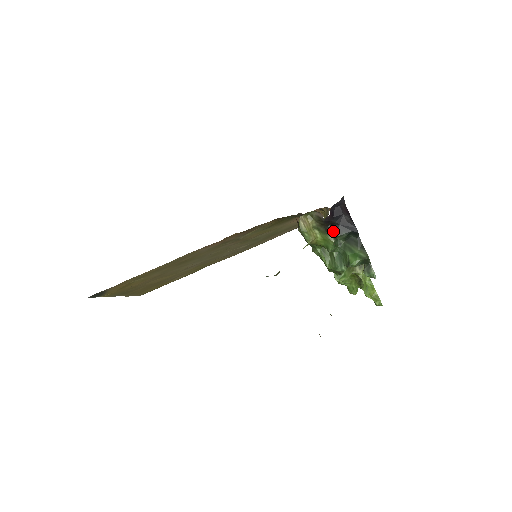
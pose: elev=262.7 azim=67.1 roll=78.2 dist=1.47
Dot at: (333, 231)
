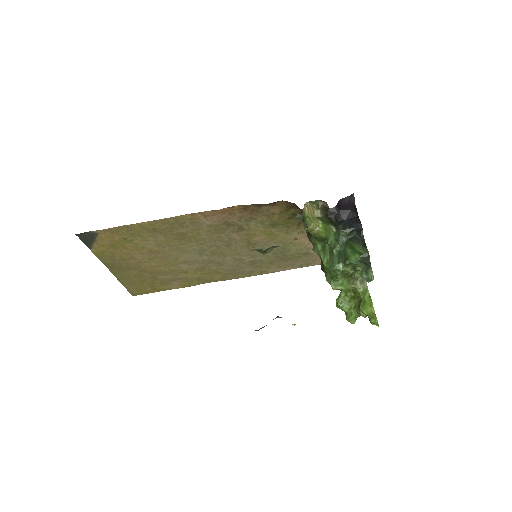
Dot at: (337, 224)
